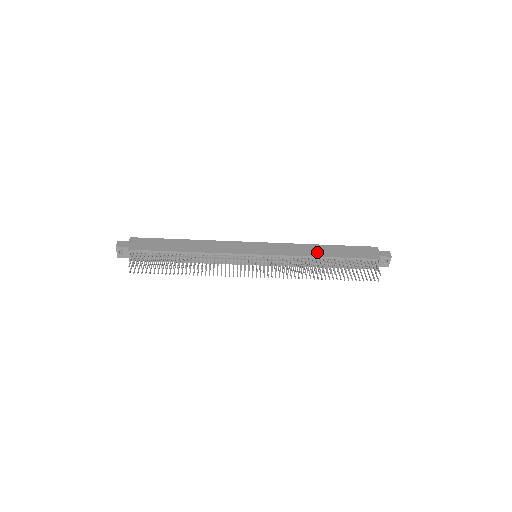
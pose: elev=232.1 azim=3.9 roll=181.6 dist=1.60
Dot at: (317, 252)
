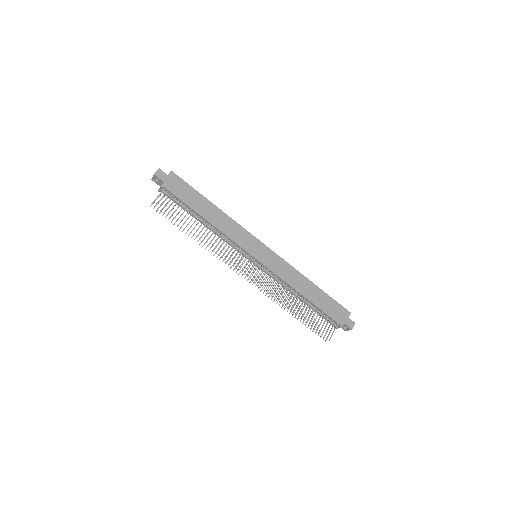
Dot at: (302, 287)
